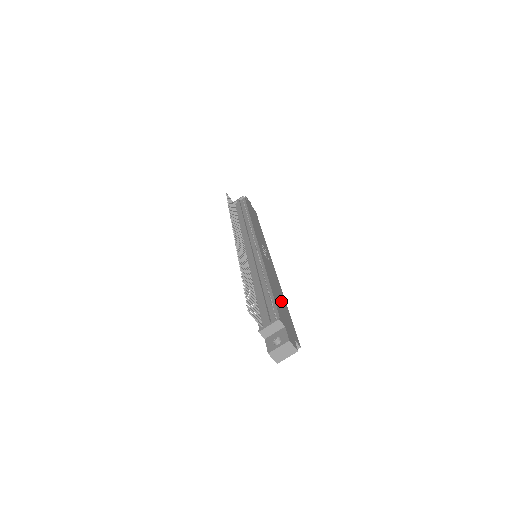
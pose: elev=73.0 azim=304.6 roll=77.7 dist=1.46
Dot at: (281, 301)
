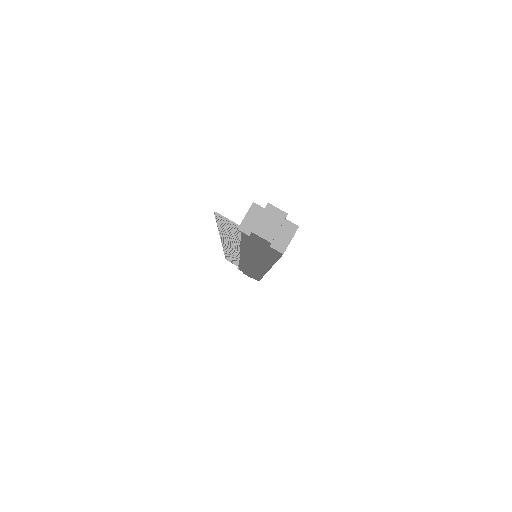
Dot at: occluded
